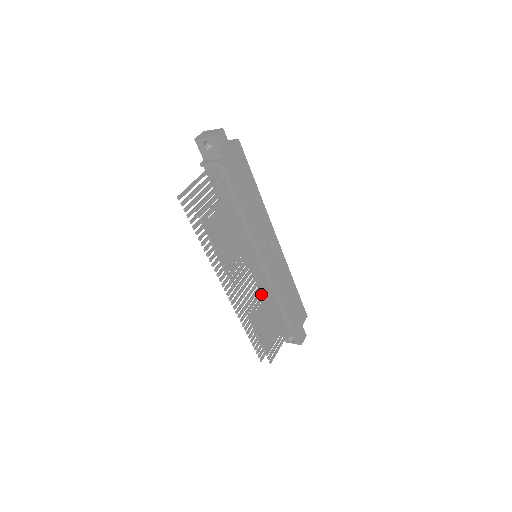
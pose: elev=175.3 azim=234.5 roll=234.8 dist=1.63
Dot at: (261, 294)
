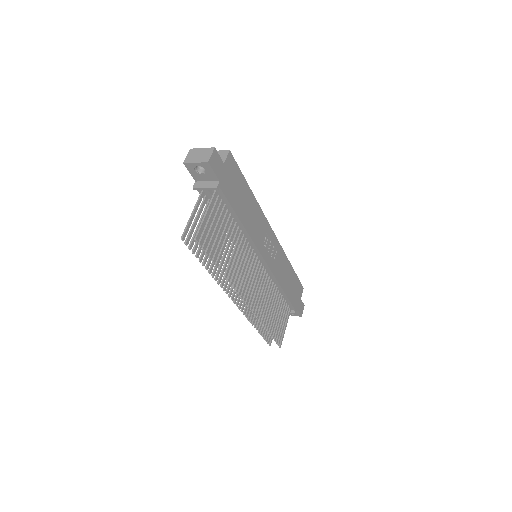
Dot at: (266, 292)
